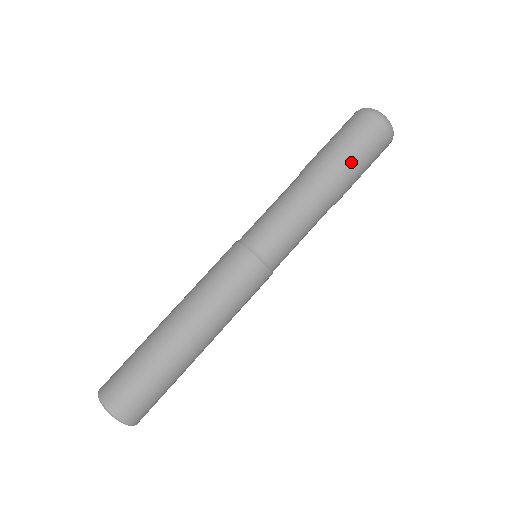
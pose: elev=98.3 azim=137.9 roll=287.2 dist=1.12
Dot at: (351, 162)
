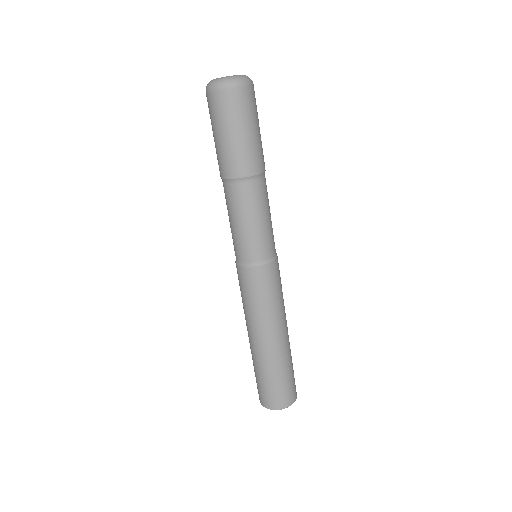
Dot at: (239, 143)
